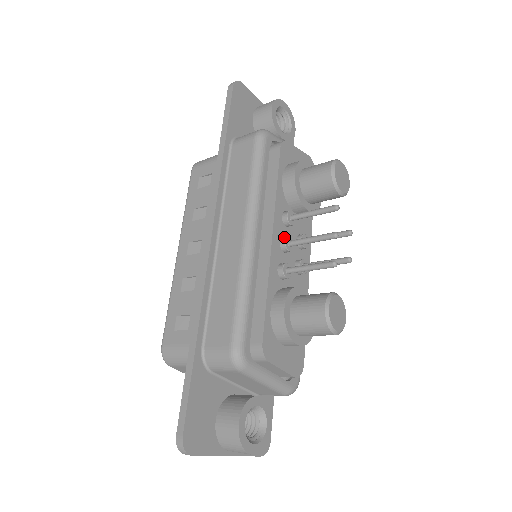
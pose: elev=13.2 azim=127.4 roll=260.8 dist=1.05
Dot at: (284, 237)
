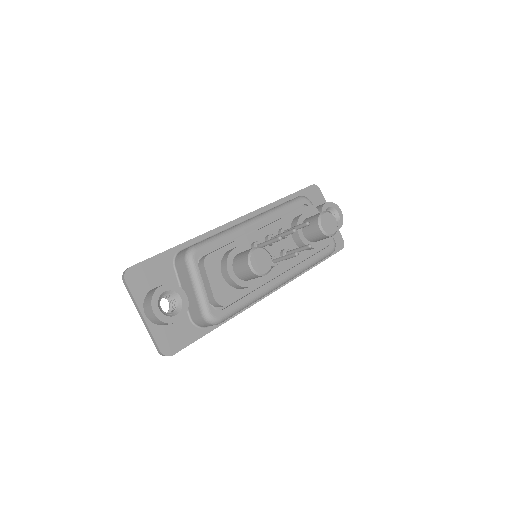
Dot at: (272, 235)
